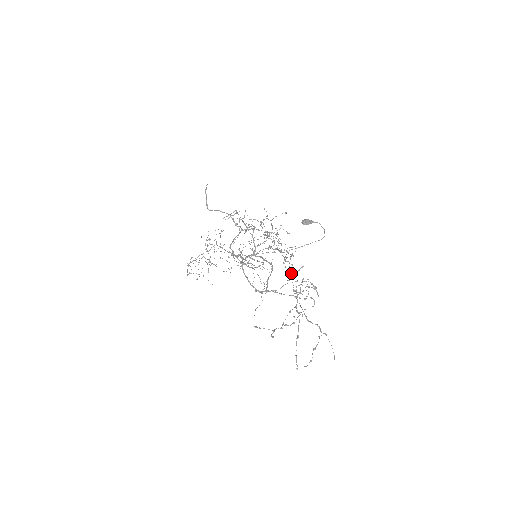
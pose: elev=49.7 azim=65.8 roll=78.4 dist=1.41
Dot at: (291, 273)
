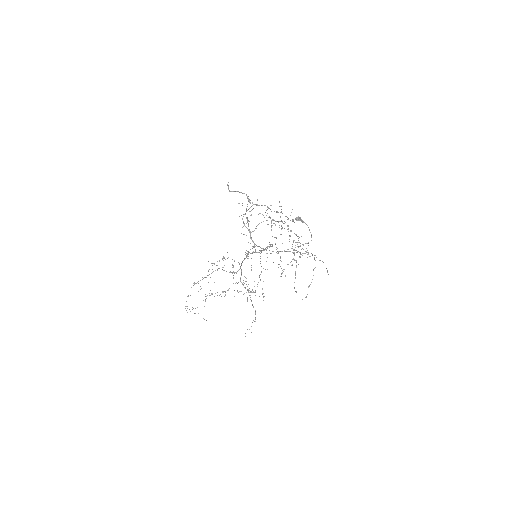
Dot at: (289, 239)
